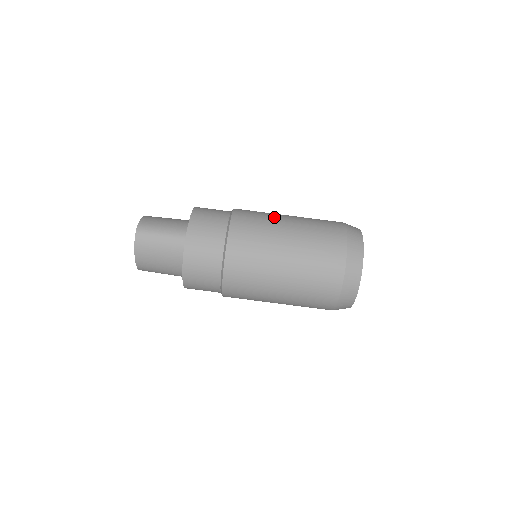
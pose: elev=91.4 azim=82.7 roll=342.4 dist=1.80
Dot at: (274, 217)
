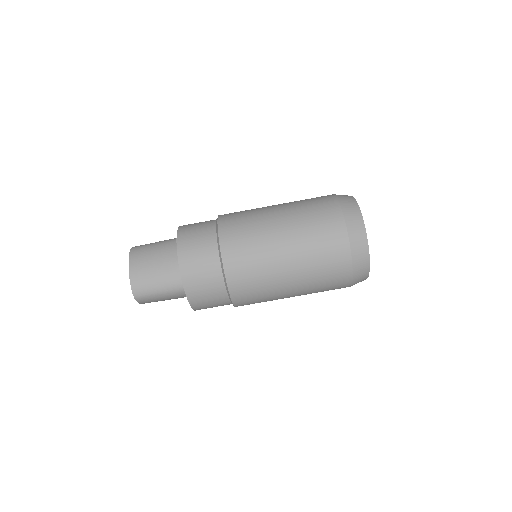
Dot at: (267, 247)
